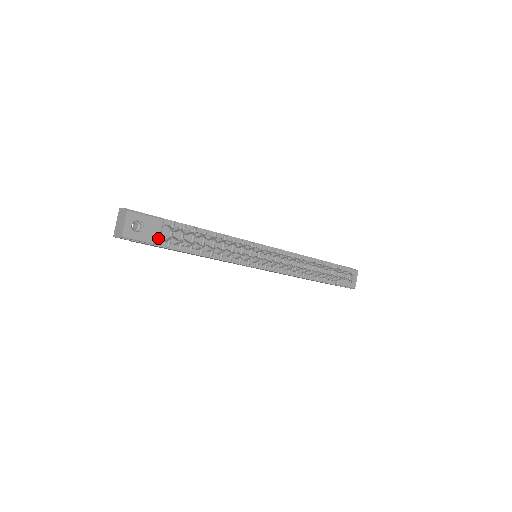
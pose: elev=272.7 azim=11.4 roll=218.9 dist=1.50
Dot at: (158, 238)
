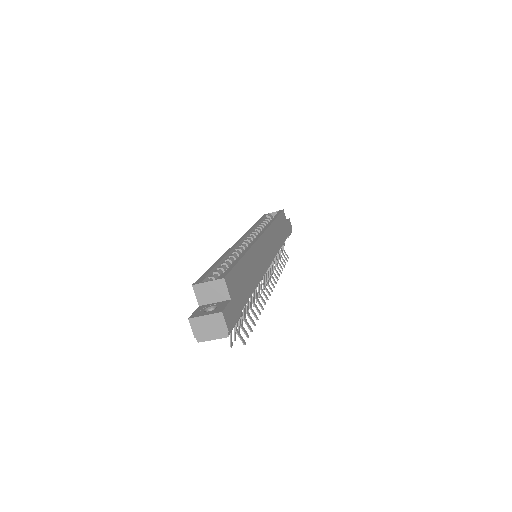
Dot at: occluded
